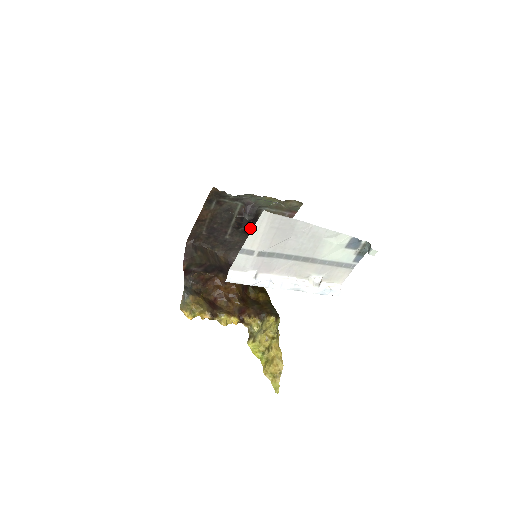
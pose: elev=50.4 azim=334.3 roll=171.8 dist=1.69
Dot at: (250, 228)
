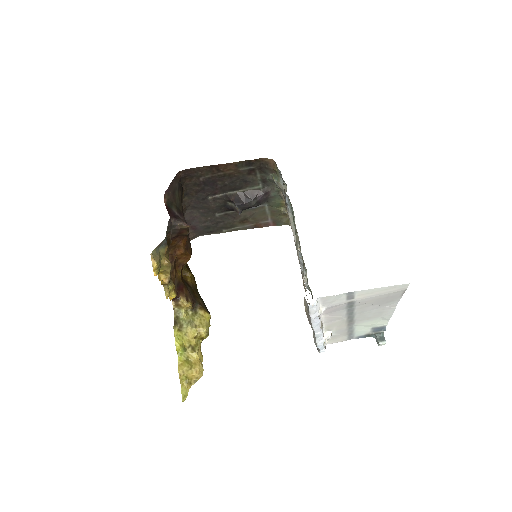
Dot at: occluded
